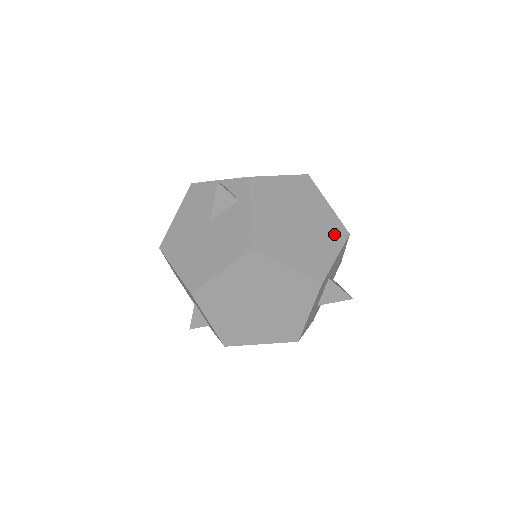
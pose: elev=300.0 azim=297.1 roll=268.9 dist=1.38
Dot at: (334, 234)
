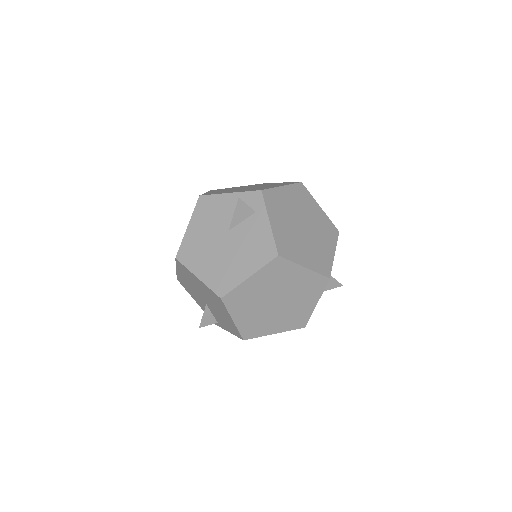
Dot at: (329, 233)
